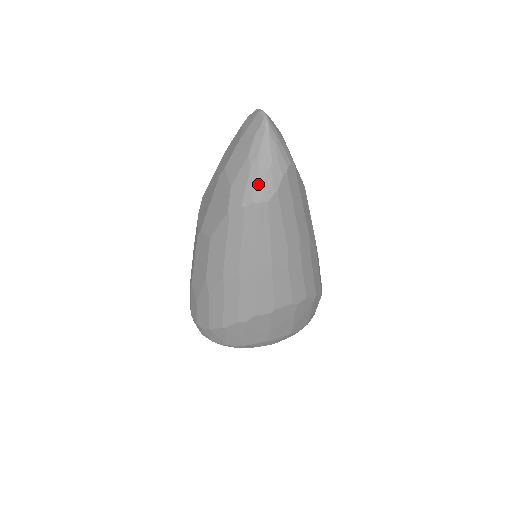
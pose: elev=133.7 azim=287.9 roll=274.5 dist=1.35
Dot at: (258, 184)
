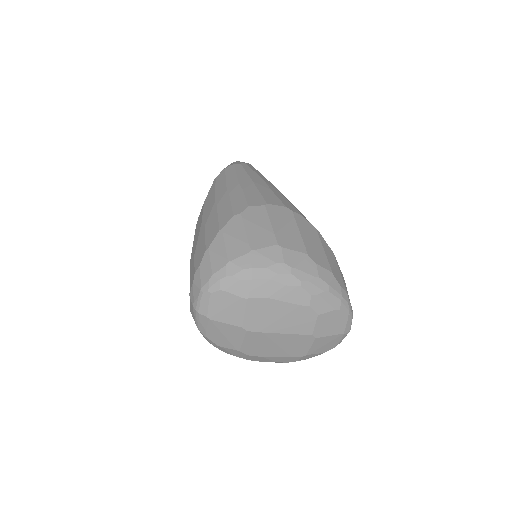
Dot at: occluded
